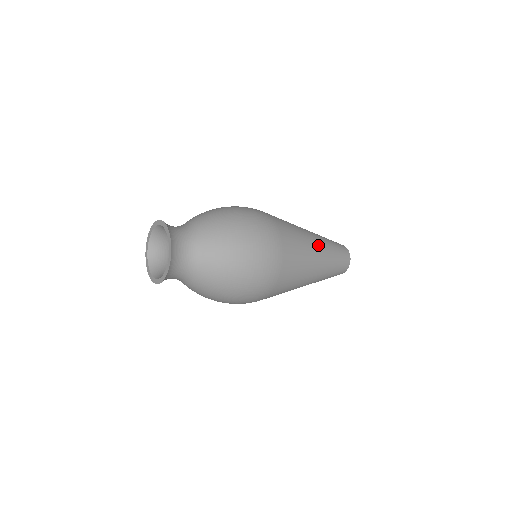
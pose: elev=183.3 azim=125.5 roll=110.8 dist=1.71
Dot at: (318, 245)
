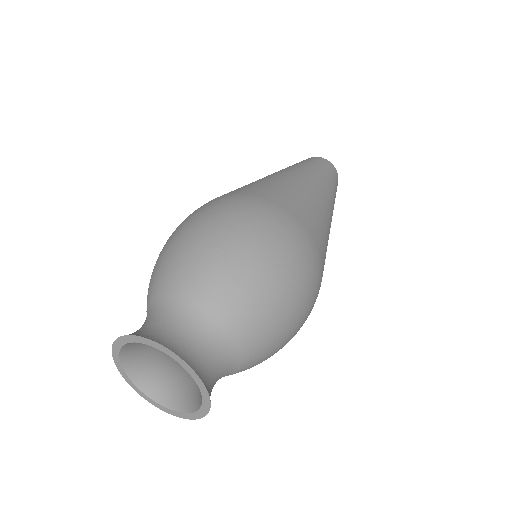
Dot at: (328, 202)
